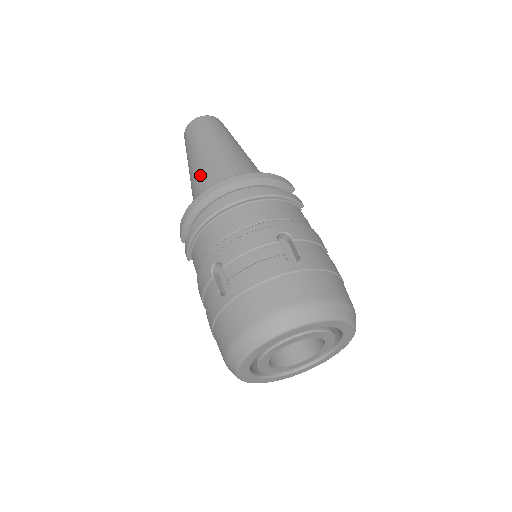
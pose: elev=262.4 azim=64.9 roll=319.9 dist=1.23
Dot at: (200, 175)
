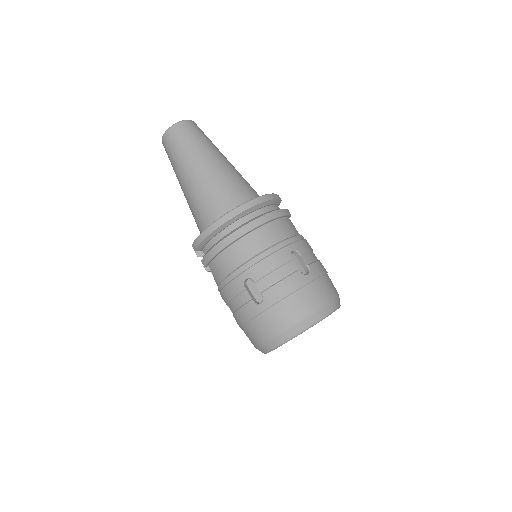
Dot at: (201, 190)
